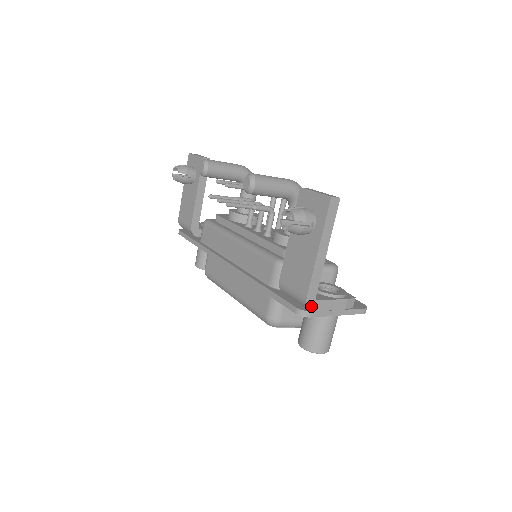
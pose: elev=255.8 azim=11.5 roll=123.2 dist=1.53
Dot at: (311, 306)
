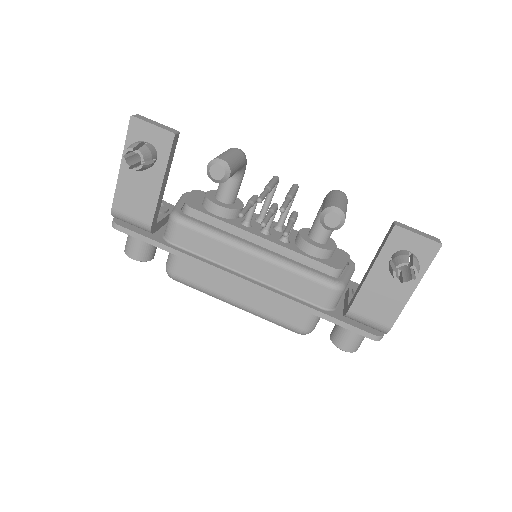
Dot at: occluded
